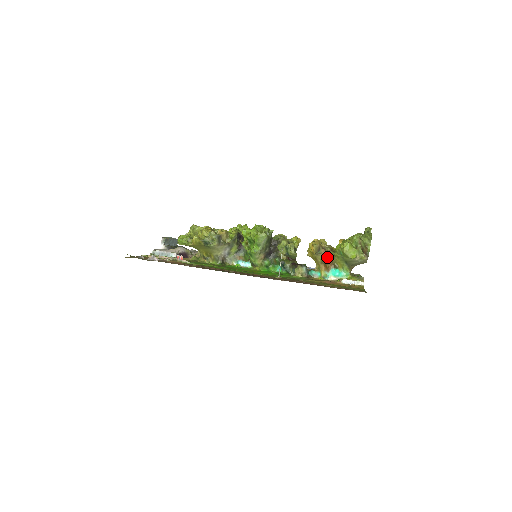
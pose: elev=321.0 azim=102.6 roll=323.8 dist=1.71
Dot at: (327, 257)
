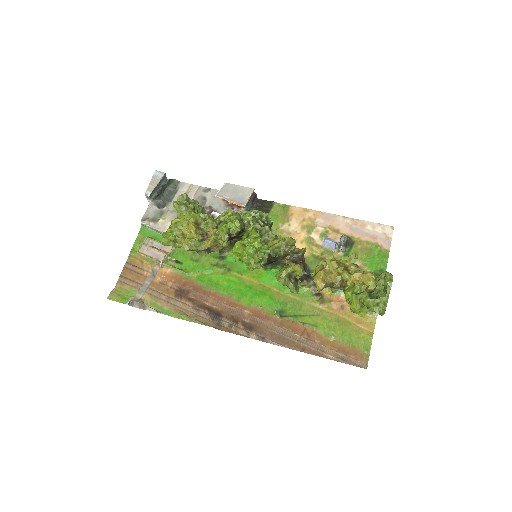
Dot at: occluded
